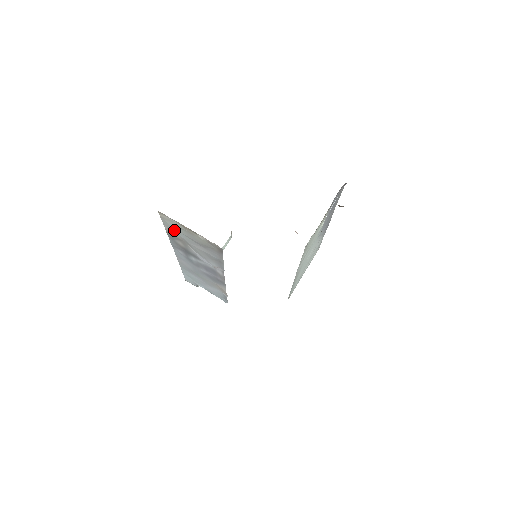
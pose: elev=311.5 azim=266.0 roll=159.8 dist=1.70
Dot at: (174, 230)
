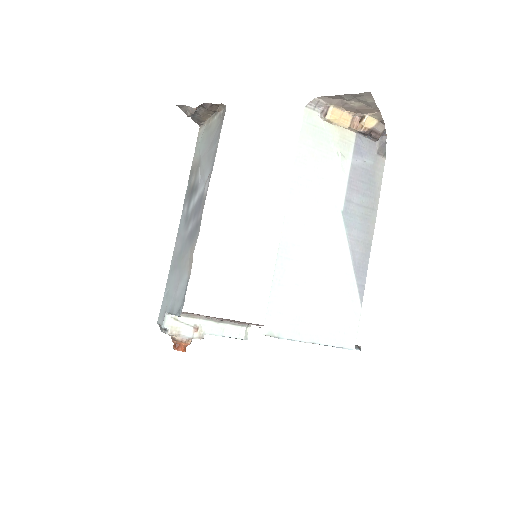
Dot at: (199, 149)
